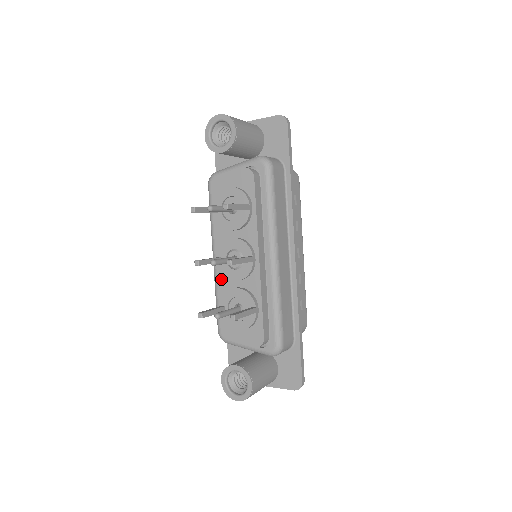
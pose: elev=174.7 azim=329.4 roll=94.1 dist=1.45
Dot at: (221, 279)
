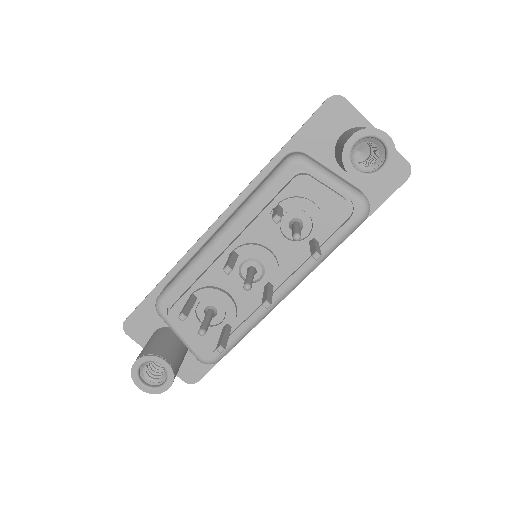
Dot at: (216, 269)
